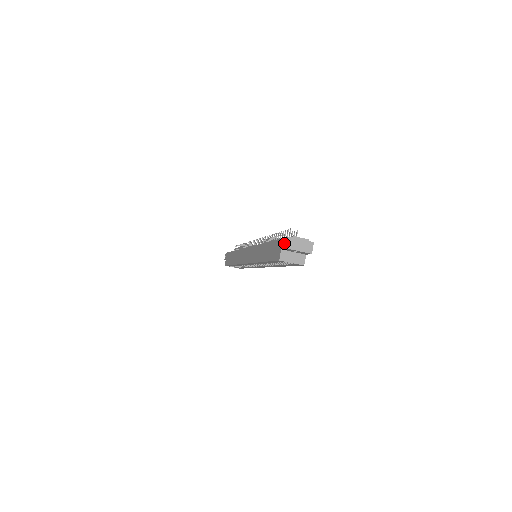
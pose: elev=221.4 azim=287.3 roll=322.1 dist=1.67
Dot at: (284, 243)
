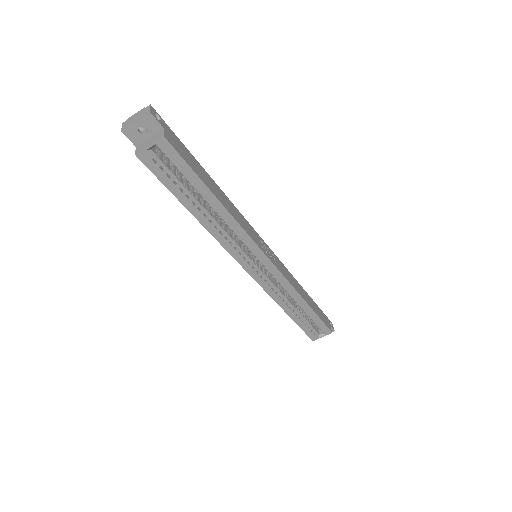
Dot at: (133, 138)
